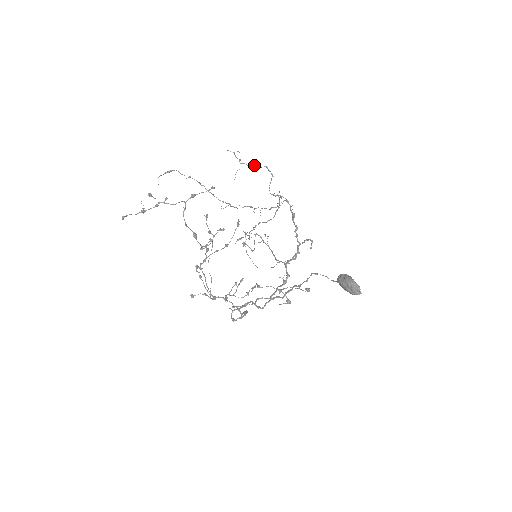
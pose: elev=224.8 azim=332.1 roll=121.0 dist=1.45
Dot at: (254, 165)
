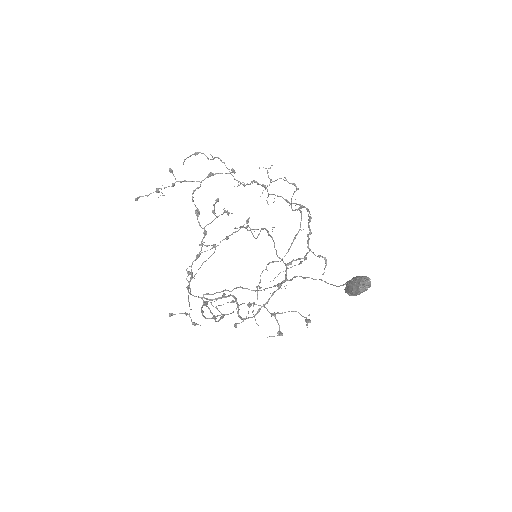
Dot at: (283, 179)
